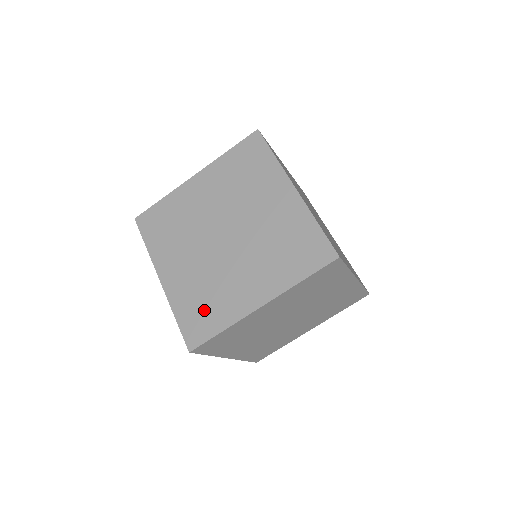
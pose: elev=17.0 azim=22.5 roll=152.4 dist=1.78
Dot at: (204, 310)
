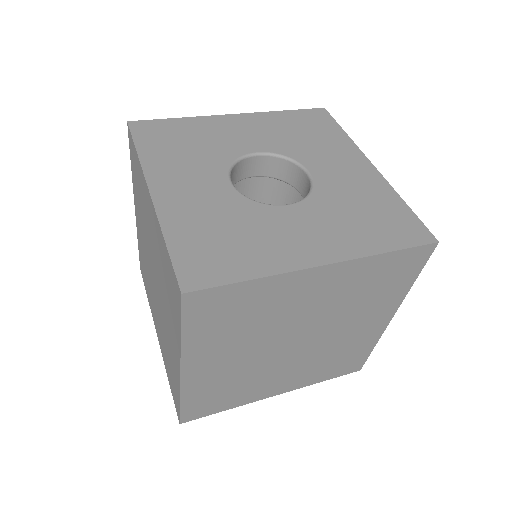
Dot at: (144, 273)
